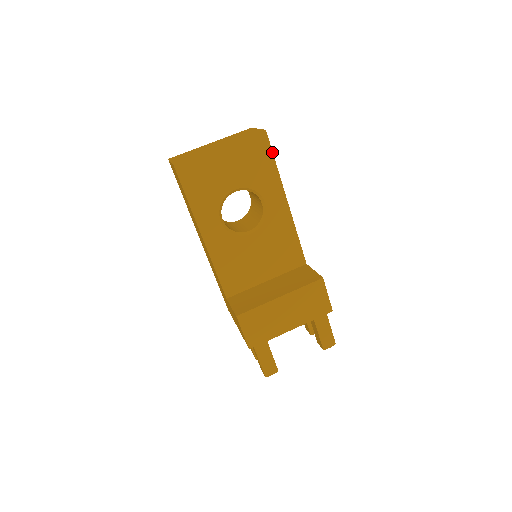
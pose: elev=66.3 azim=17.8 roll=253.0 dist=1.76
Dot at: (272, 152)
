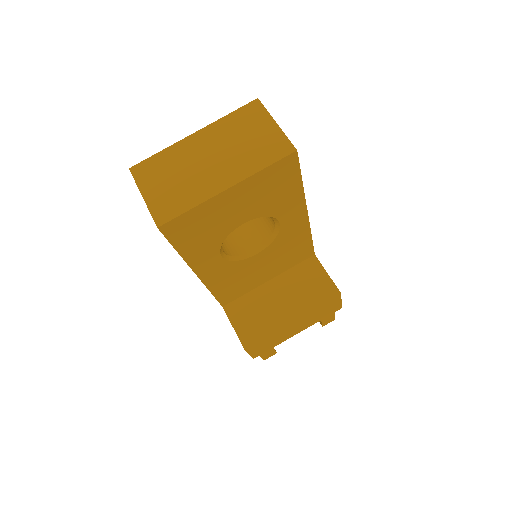
Dot at: (300, 172)
